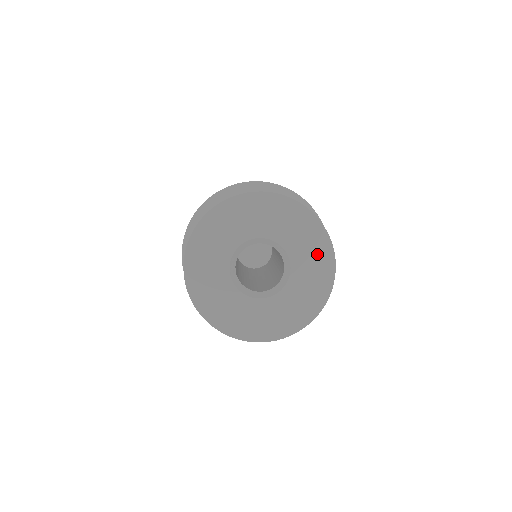
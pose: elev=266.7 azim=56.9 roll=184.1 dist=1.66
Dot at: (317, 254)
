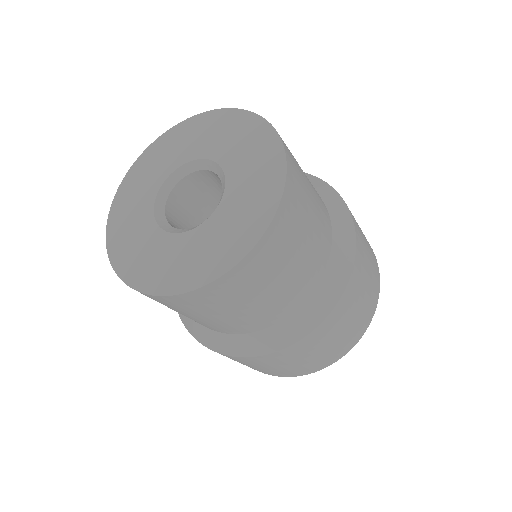
Dot at: (261, 159)
